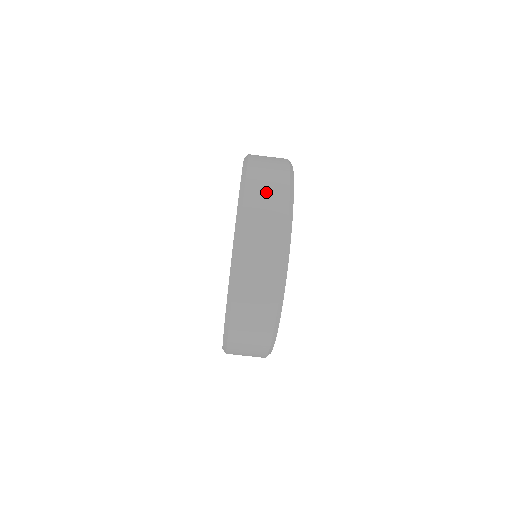
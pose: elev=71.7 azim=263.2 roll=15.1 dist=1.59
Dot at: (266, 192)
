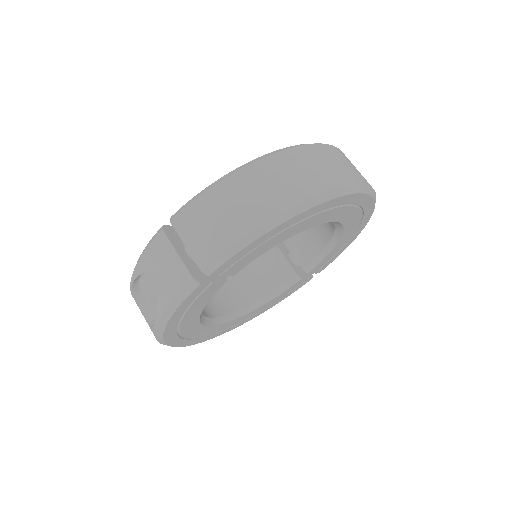
Dot at: occluded
